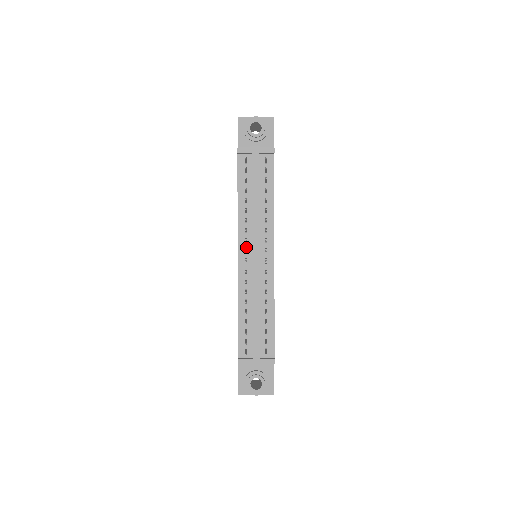
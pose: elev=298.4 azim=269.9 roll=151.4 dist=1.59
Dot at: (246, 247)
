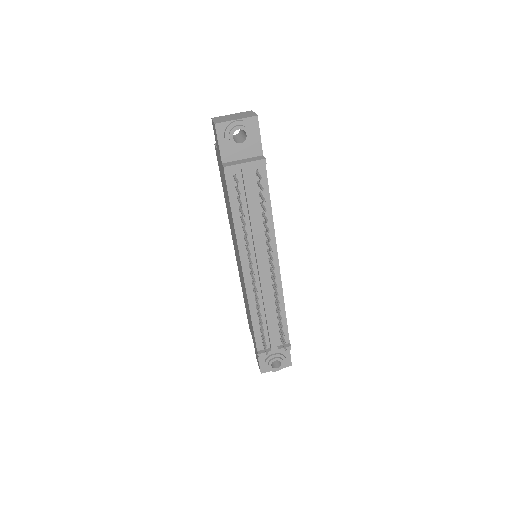
Dot at: (249, 262)
